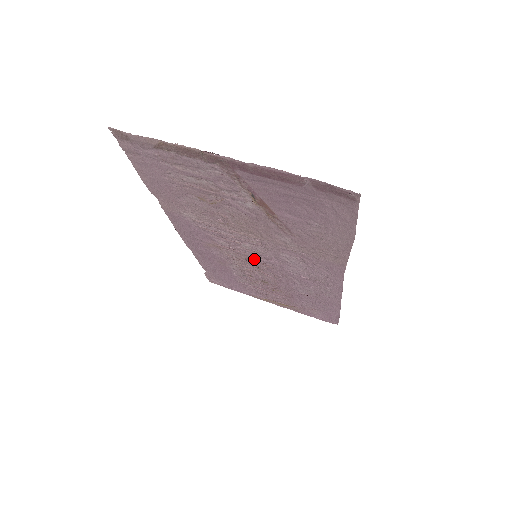
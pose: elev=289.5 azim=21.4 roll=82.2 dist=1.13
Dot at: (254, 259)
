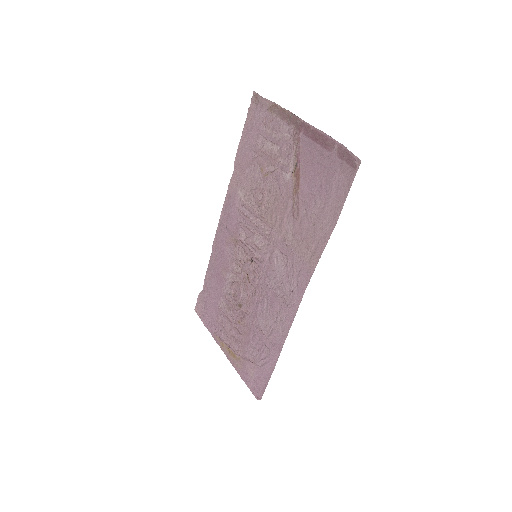
Dot at: (252, 262)
